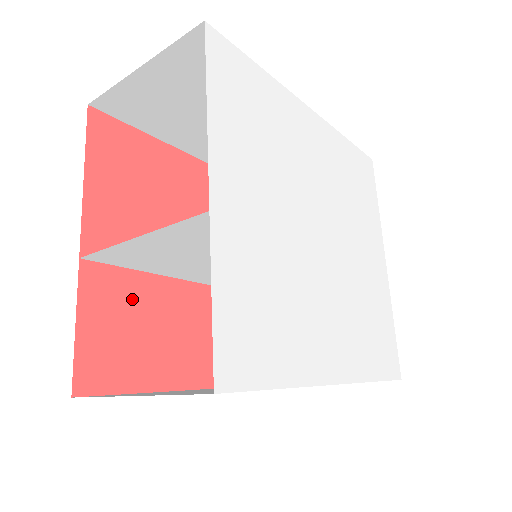
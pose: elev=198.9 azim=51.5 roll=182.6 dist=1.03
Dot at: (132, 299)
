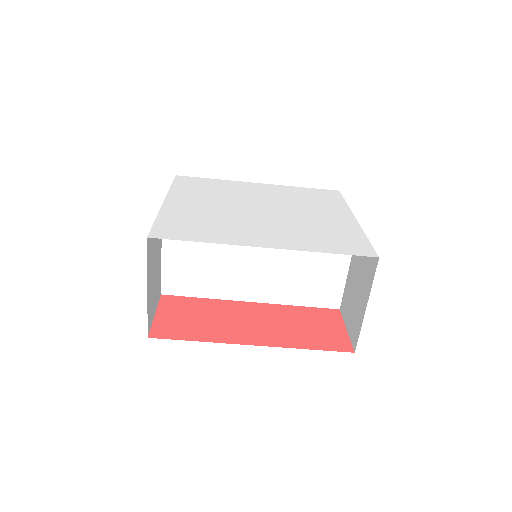
Dot at: (193, 307)
